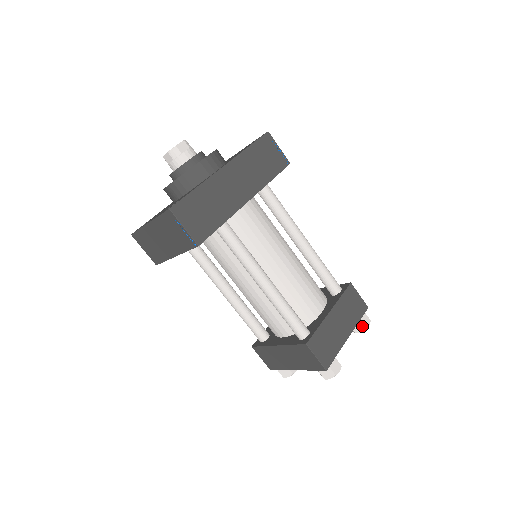
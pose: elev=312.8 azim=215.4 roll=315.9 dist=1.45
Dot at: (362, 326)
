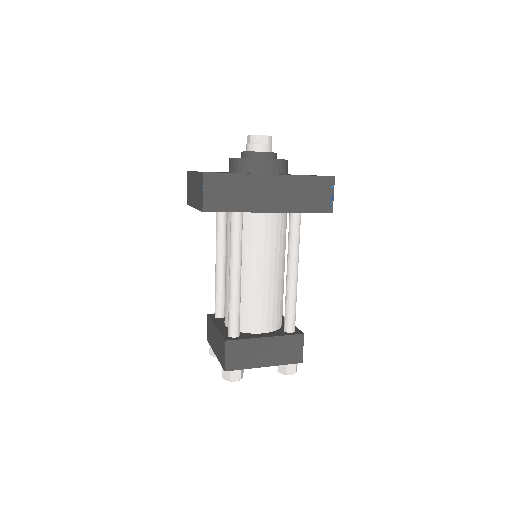
Dot at: (285, 370)
